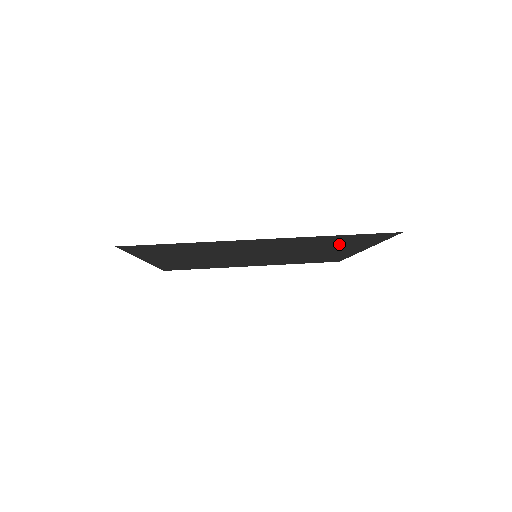
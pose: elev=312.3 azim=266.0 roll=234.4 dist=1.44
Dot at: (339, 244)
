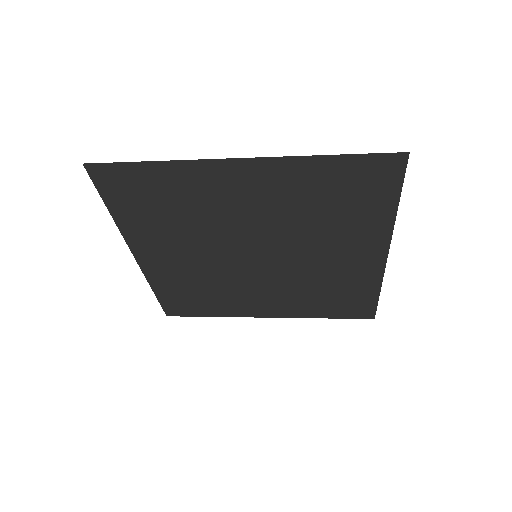
Dot at: (344, 210)
